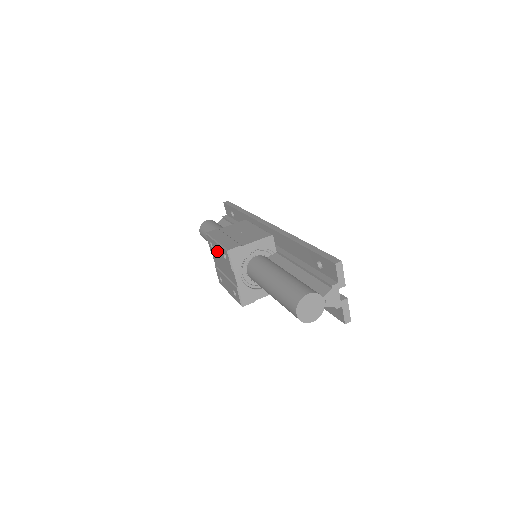
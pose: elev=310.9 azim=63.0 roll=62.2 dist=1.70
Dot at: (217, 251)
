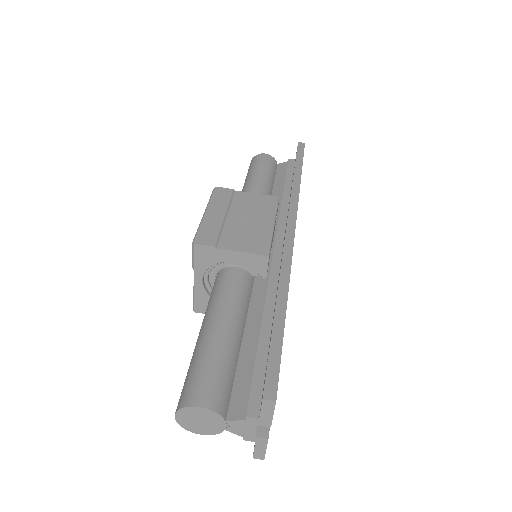
Dot at: occluded
